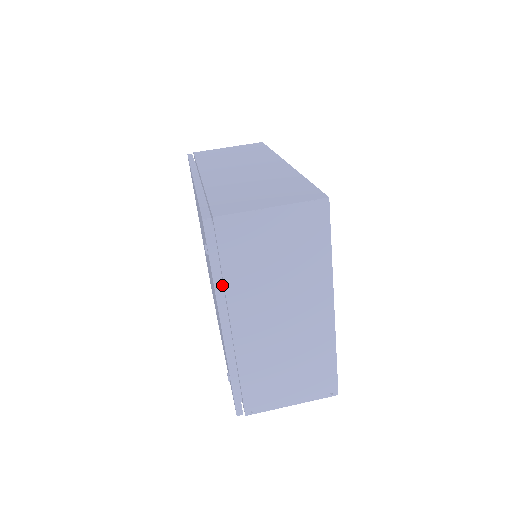
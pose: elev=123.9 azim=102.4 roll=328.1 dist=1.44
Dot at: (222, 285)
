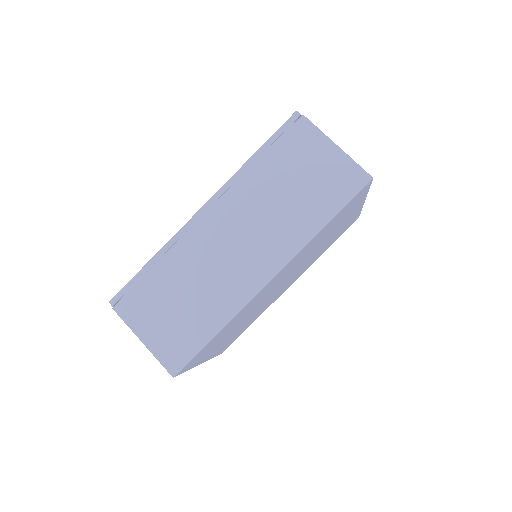
Dot at: occluded
